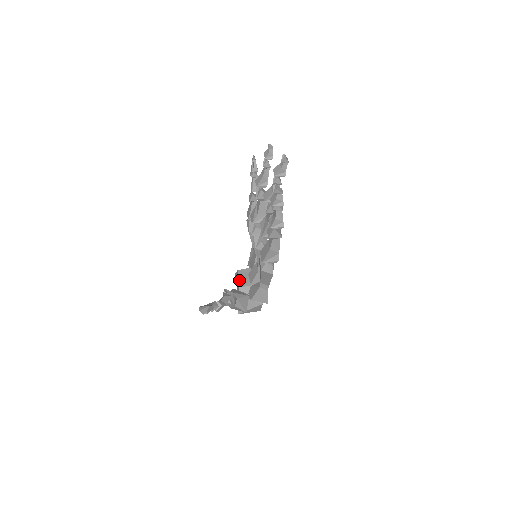
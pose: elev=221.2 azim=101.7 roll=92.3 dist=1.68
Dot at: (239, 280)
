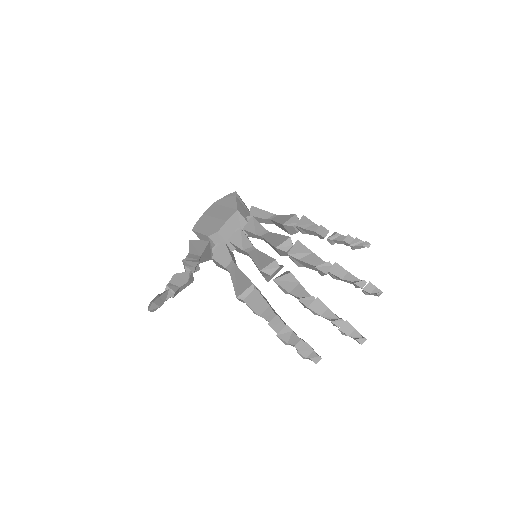
Dot at: (226, 224)
